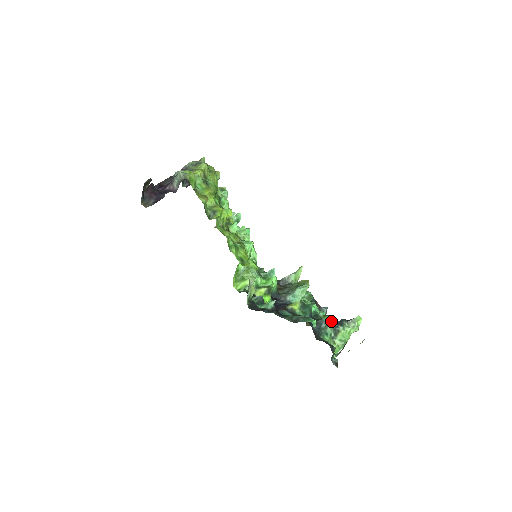
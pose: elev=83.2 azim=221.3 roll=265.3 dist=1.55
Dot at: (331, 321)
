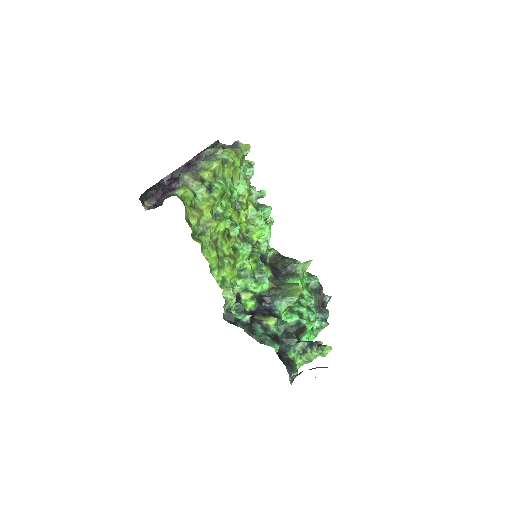
Dot at: (323, 318)
